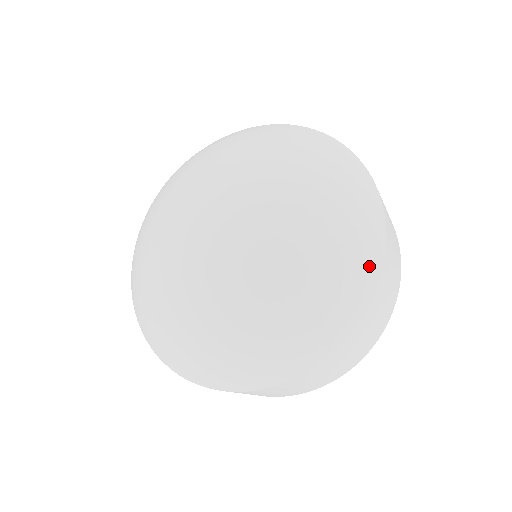
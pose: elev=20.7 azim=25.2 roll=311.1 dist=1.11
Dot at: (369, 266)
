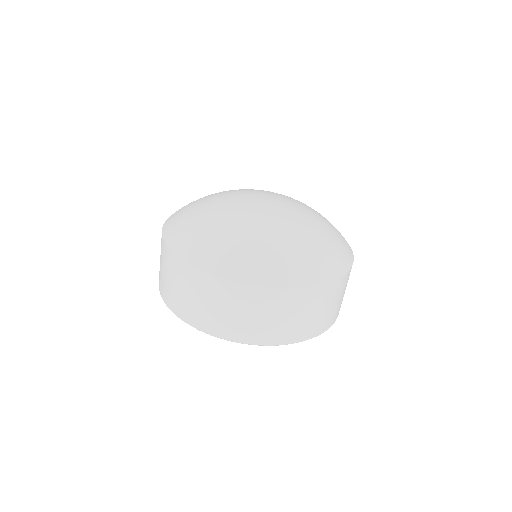
Dot at: (348, 257)
